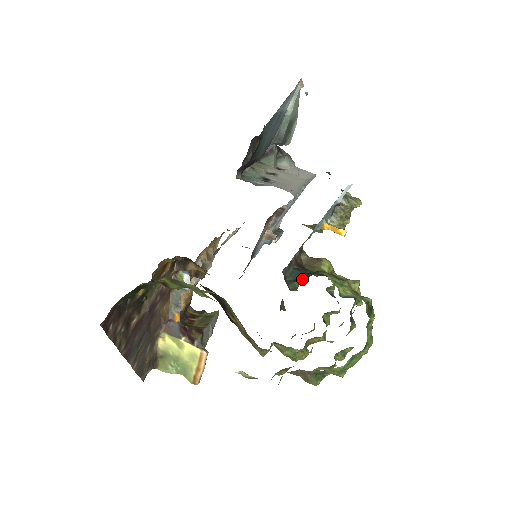
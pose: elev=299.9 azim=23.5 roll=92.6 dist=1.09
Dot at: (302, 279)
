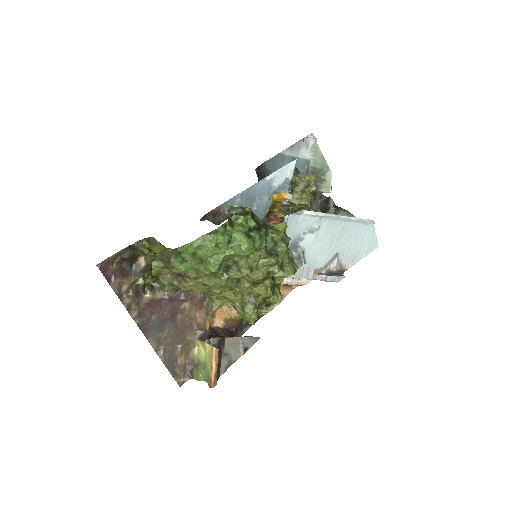
Dot at: occluded
